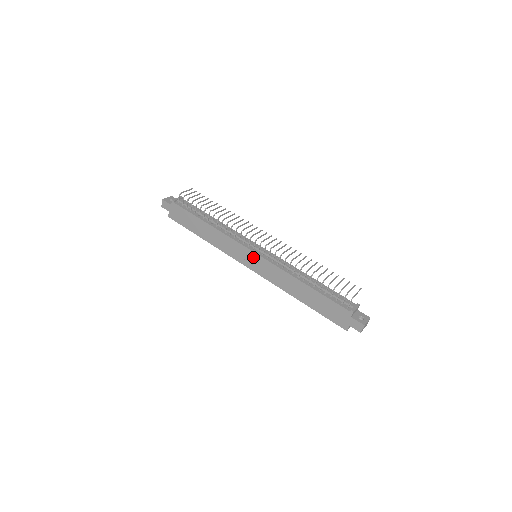
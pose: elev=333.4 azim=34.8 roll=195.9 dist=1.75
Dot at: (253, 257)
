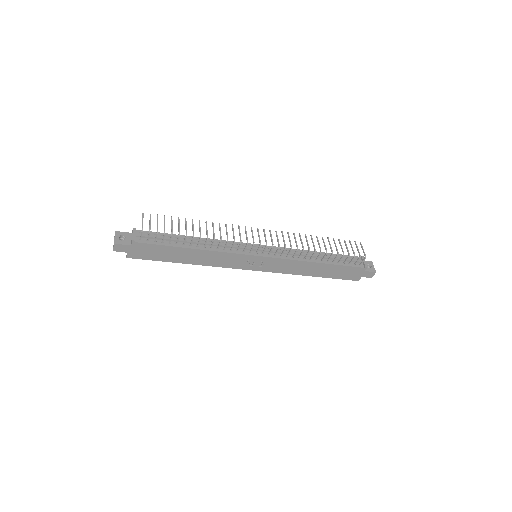
Dot at: (259, 260)
